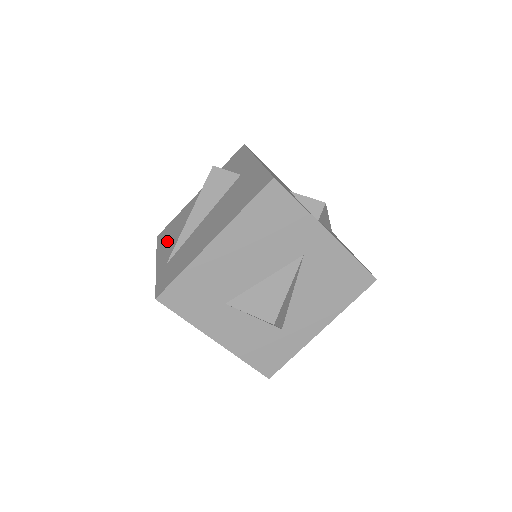
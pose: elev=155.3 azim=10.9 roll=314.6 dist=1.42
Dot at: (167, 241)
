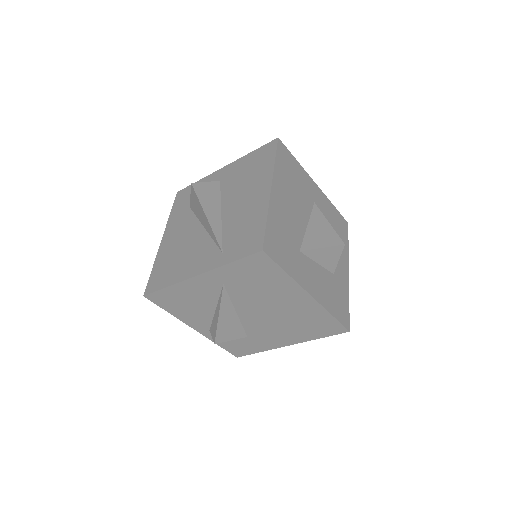
Dot at: (180, 267)
